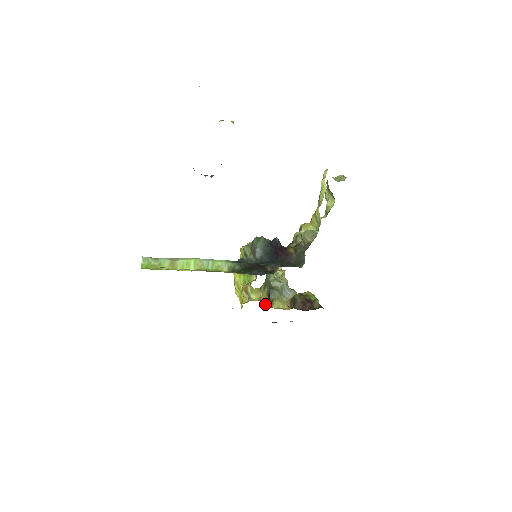
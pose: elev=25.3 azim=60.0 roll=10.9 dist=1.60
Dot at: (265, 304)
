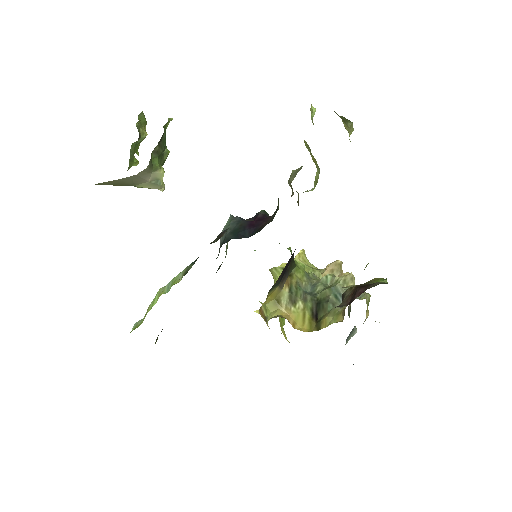
Dot at: (303, 327)
